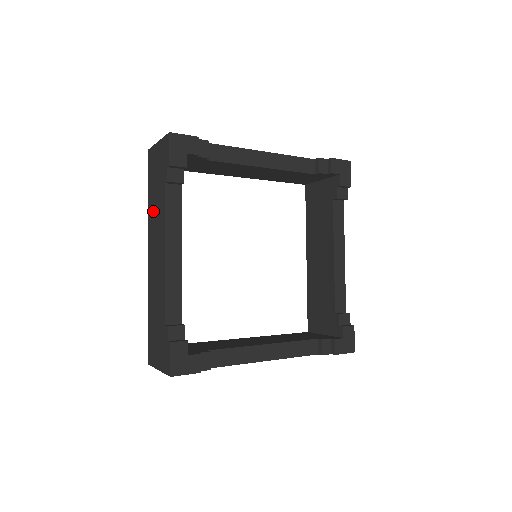
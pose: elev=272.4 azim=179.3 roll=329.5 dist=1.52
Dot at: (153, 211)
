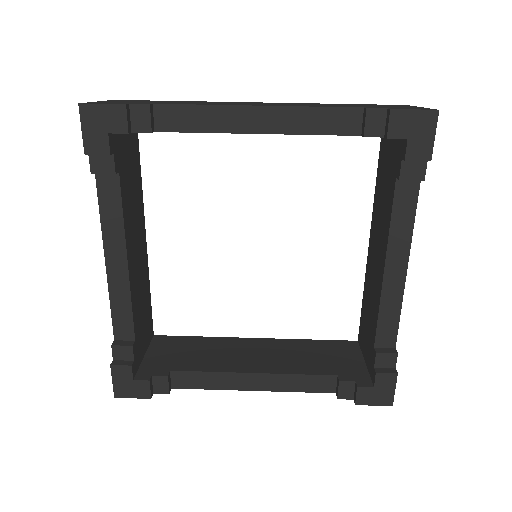
Dot at: occluded
